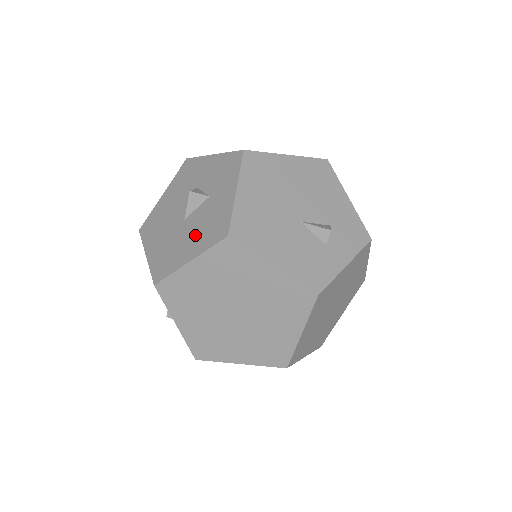
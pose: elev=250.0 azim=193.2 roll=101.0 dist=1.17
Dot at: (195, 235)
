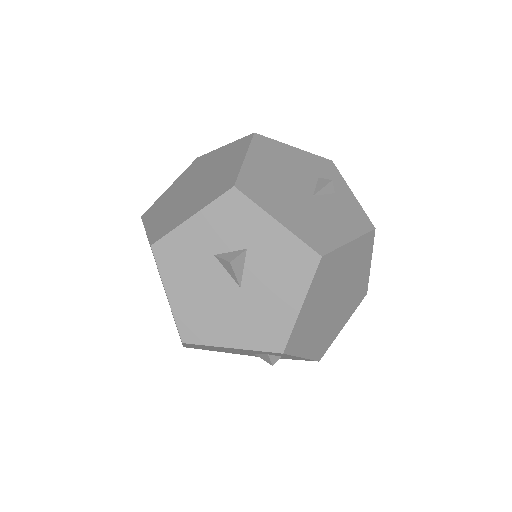
Dot at: (277, 286)
